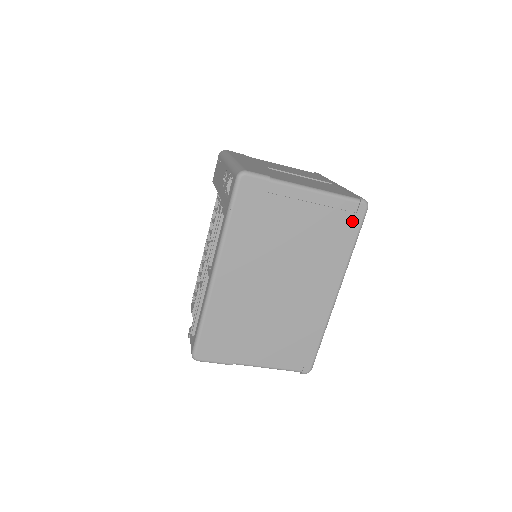
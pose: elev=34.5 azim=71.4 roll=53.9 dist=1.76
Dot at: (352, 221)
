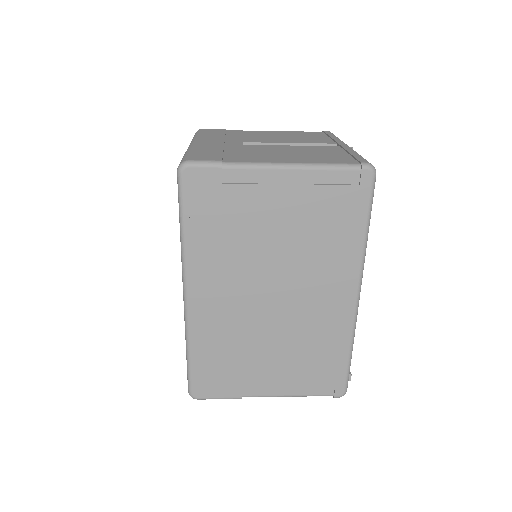
Dot at: (355, 197)
